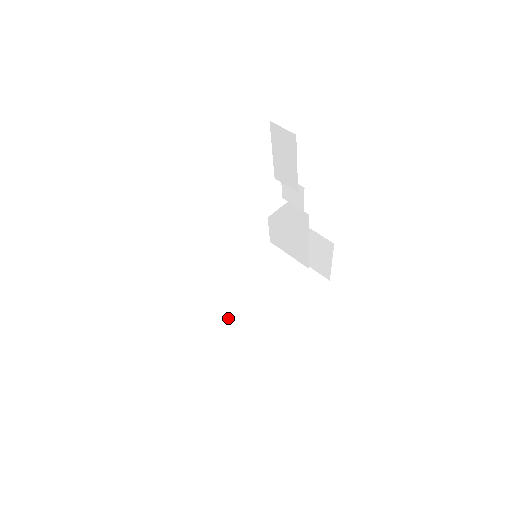
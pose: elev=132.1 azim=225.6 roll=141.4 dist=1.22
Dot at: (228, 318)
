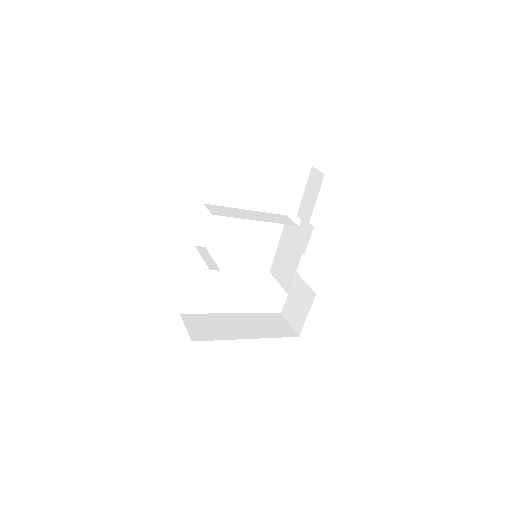
Dot at: (214, 268)
